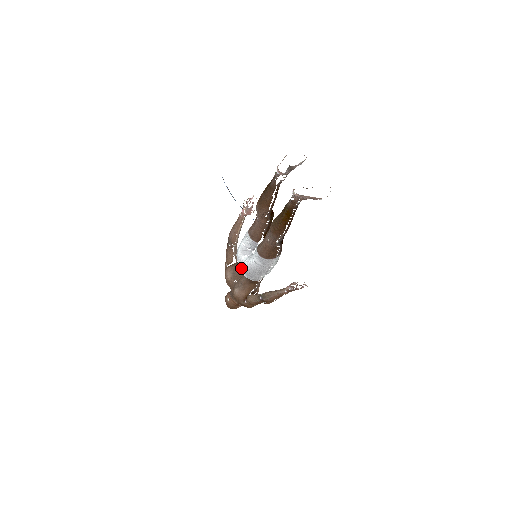
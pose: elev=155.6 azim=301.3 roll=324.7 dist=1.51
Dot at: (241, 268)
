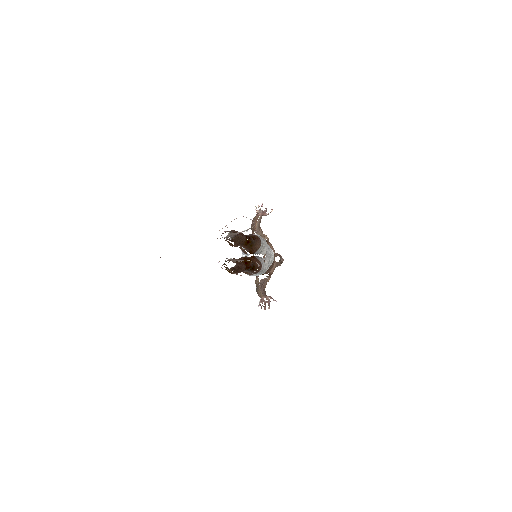
Dot at: occluded
